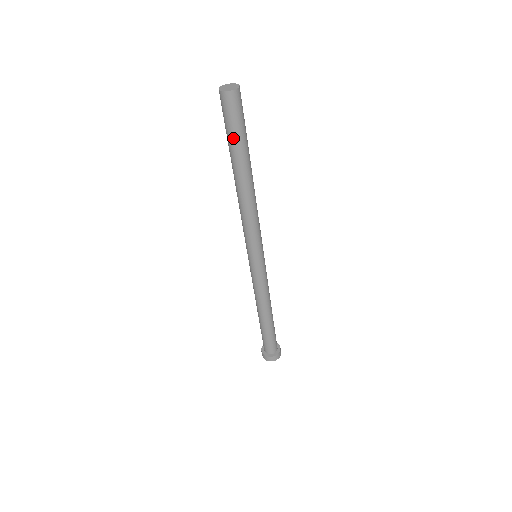
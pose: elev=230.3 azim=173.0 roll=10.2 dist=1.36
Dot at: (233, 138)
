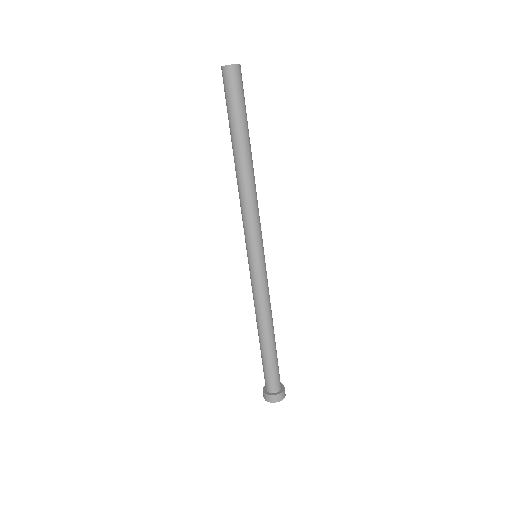
Dot at: (237, 113)
